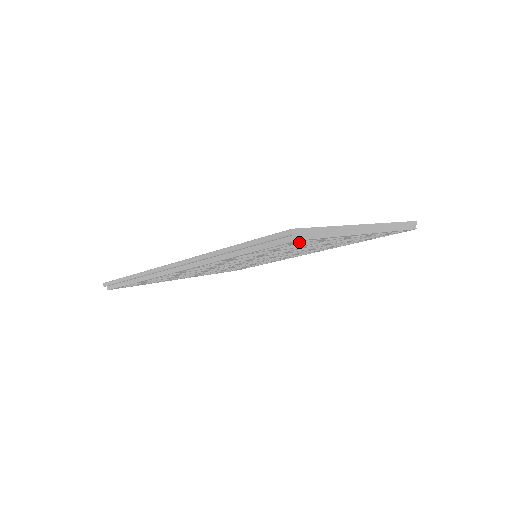
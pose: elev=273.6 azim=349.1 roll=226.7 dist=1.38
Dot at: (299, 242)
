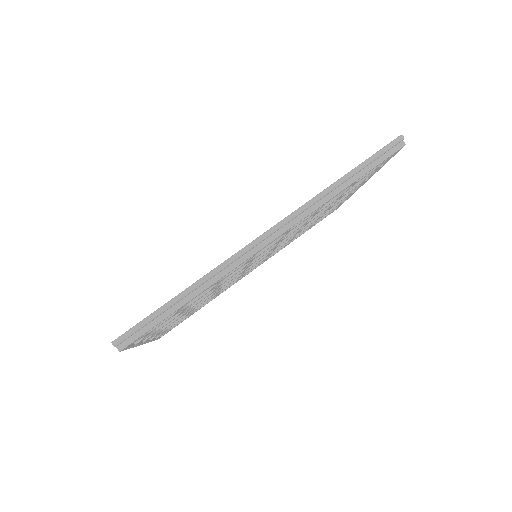
Dot at: occluded
